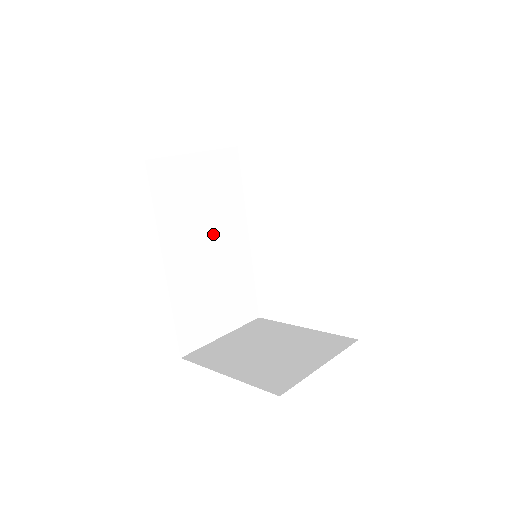
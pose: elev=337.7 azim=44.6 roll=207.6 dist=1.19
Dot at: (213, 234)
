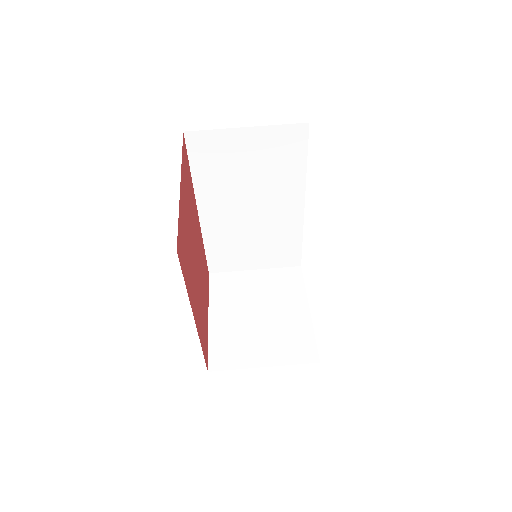
Dot at: (258, 198)
